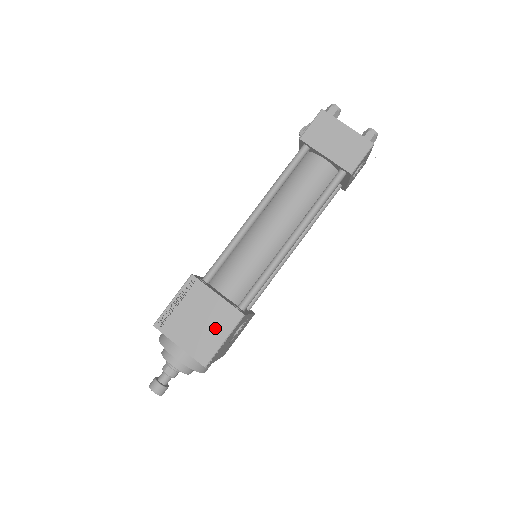
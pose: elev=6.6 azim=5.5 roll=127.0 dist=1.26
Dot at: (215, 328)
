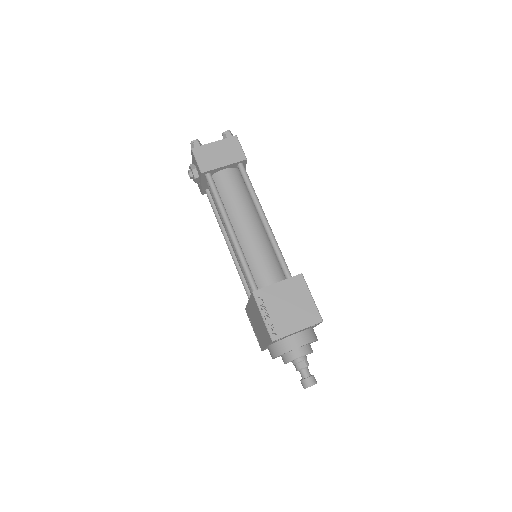
Dot at: (300, 298)
